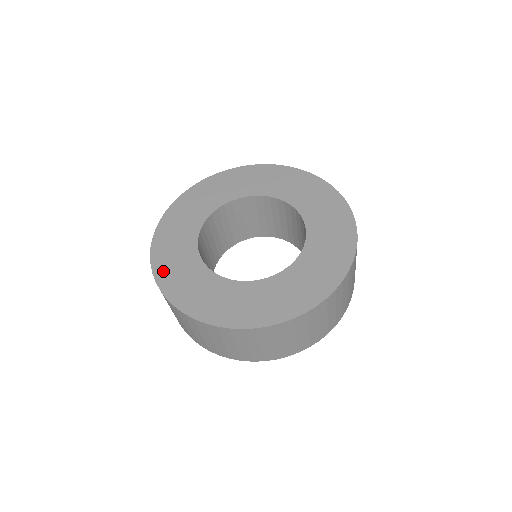
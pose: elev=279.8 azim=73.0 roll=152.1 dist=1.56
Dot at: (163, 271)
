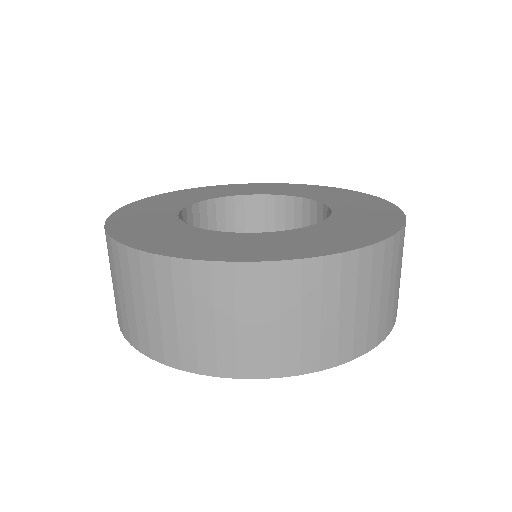
Dot at: (122, 217)
